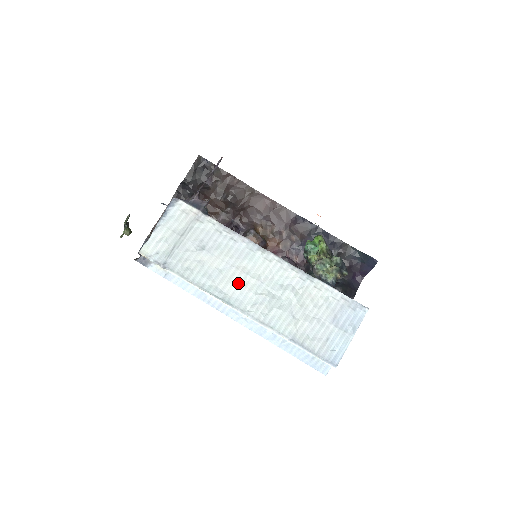
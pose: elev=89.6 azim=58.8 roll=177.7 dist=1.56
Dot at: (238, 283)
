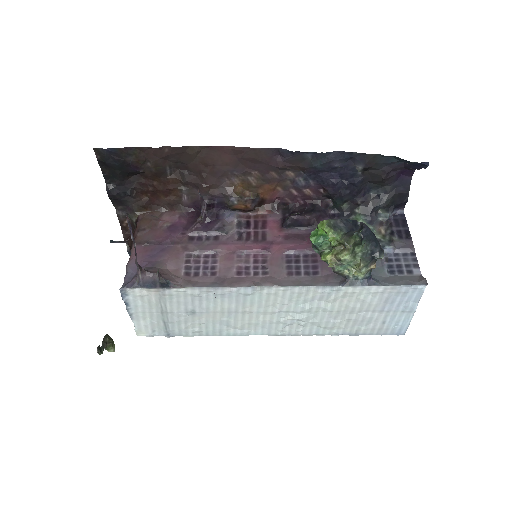
Dot at: (254, 320)
